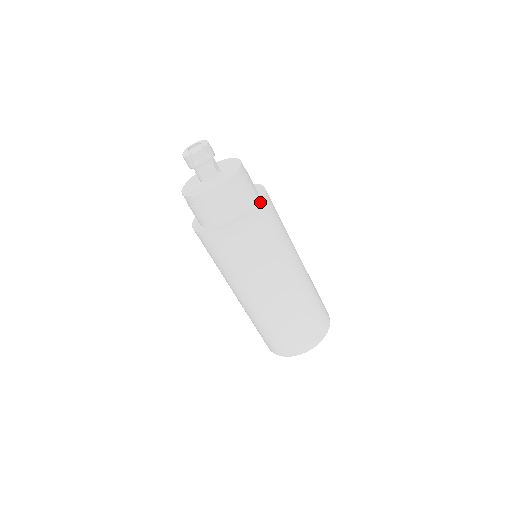
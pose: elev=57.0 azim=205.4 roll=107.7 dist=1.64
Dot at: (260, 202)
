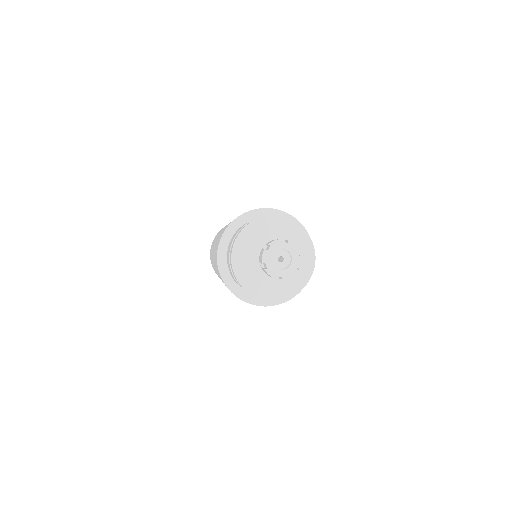
Dot at: occluded
